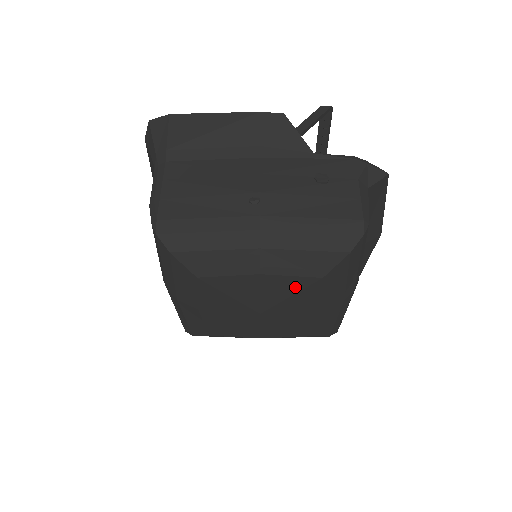
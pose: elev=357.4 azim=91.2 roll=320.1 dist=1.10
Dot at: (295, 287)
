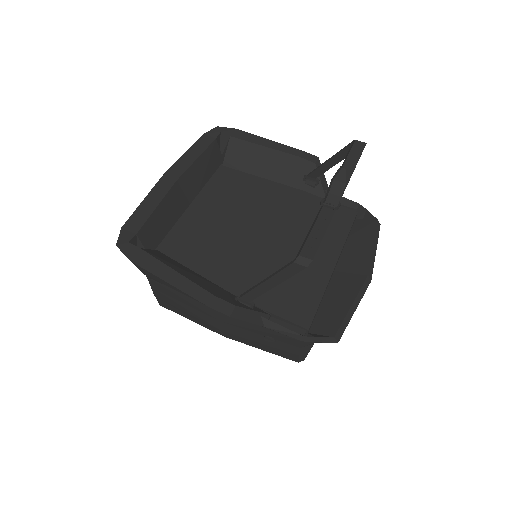
Dot at: occluded
